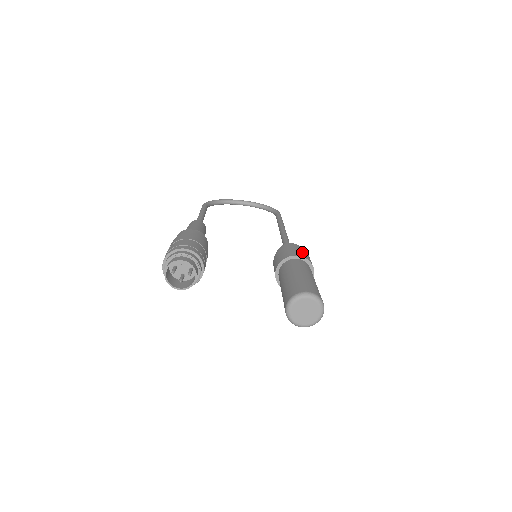
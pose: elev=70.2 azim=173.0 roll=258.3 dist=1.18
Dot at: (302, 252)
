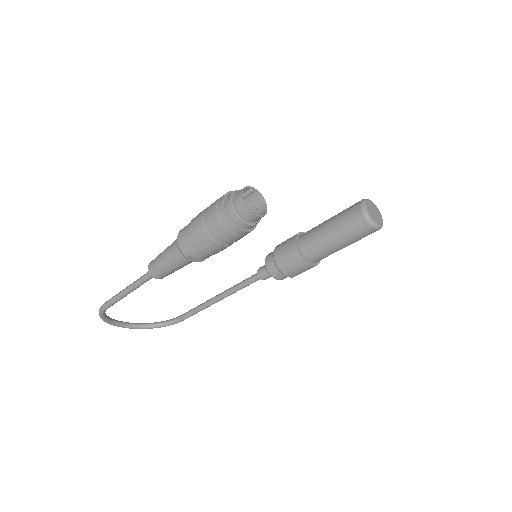
Dot at: occluded
